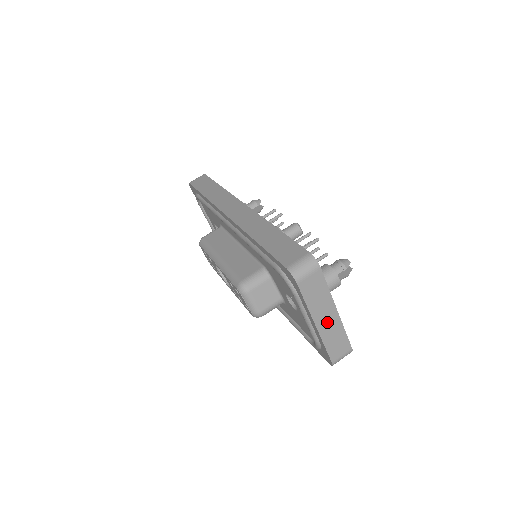
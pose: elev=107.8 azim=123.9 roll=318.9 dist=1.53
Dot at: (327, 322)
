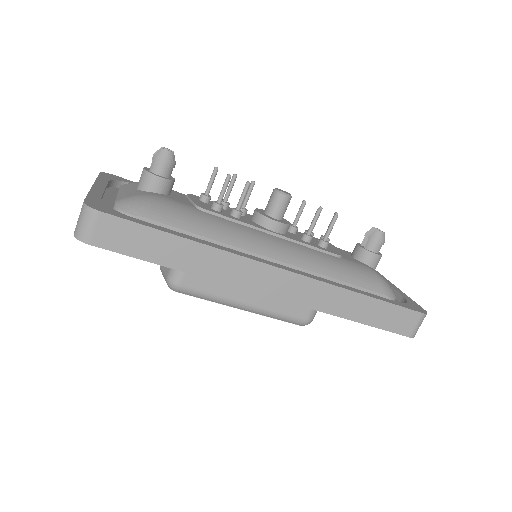
Dot at: occluded
